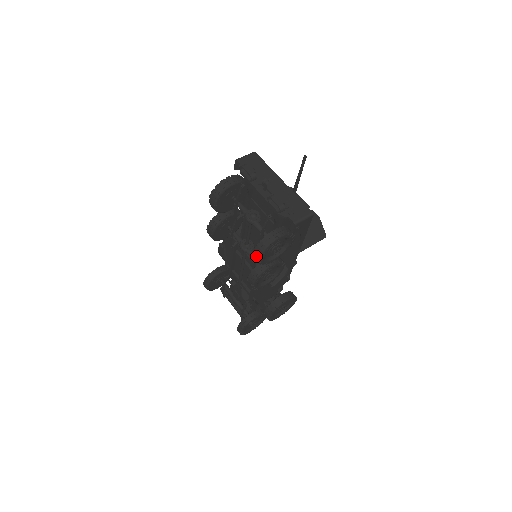
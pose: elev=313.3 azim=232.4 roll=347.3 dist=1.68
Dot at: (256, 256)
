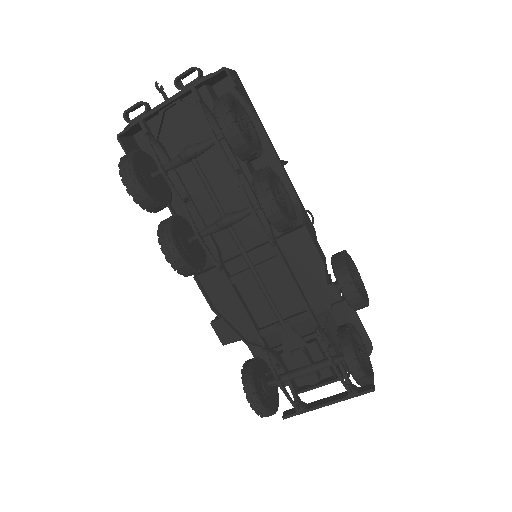
Dot at: (229, 128)
